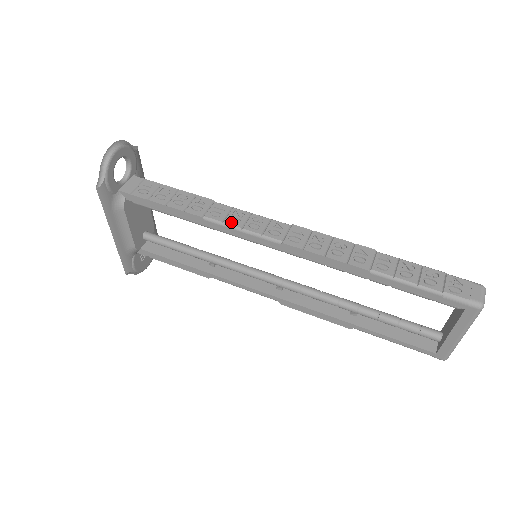
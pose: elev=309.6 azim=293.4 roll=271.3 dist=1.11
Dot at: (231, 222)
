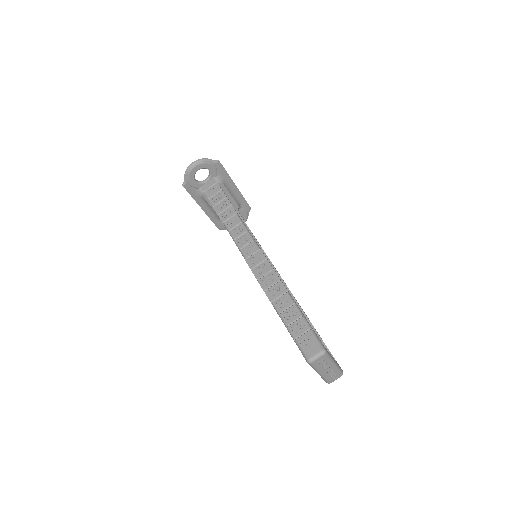
Dot at: (233, 233)
